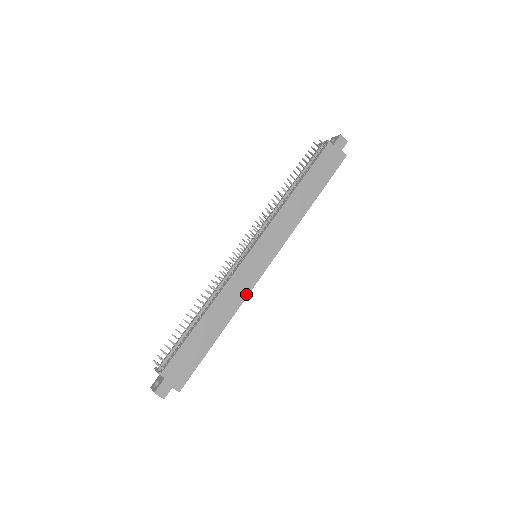
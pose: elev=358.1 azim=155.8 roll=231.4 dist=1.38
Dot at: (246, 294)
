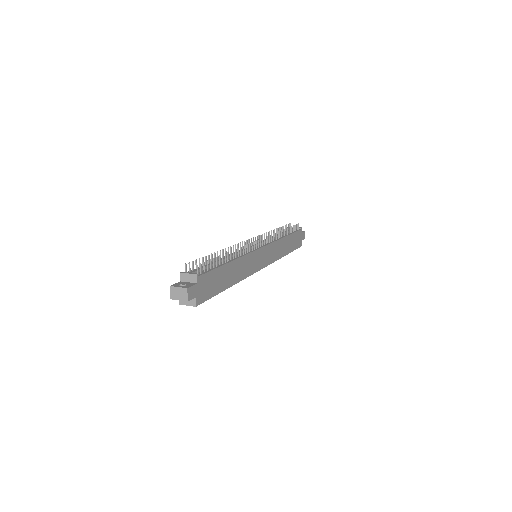
Dot at: (249, 274)
